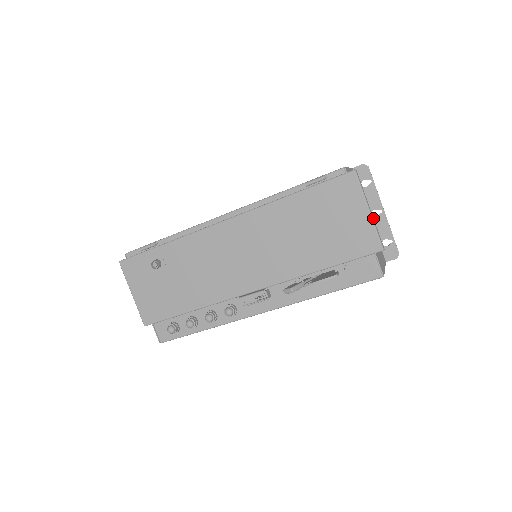
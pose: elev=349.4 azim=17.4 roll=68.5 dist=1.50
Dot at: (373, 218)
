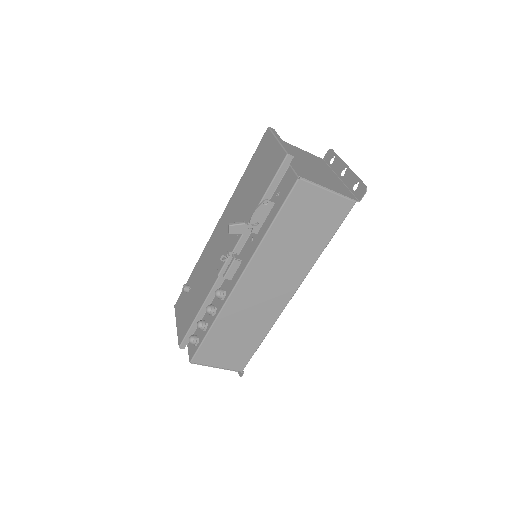
Dot at: (284, 144)
